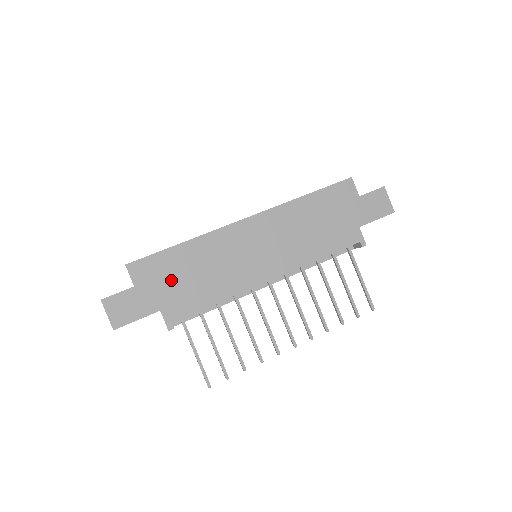
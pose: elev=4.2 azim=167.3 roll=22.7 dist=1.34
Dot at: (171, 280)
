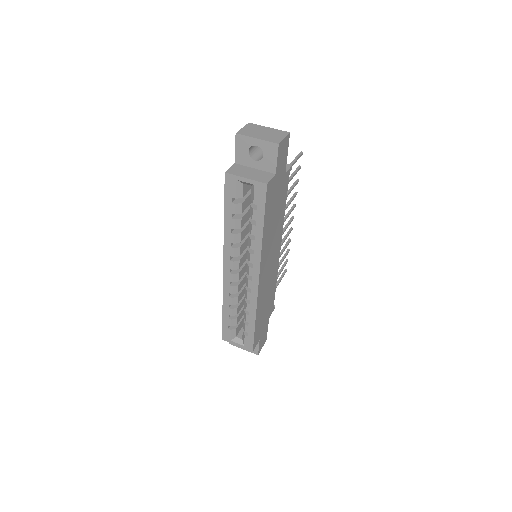
Dot at: (263, 319)
